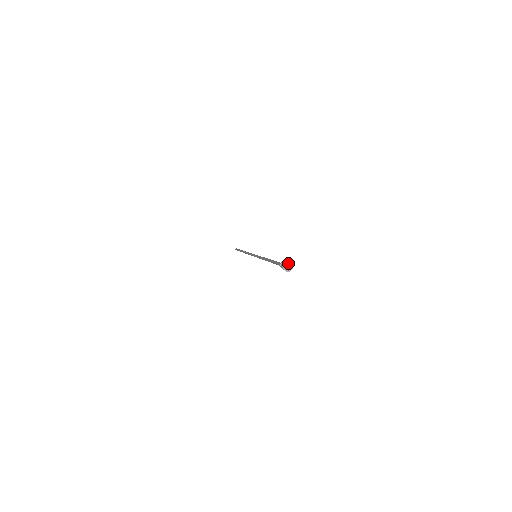
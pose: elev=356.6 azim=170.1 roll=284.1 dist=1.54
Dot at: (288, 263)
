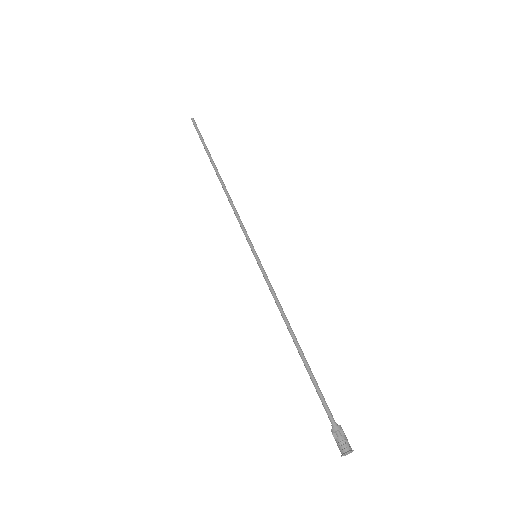
Dot at: (347, 449)
